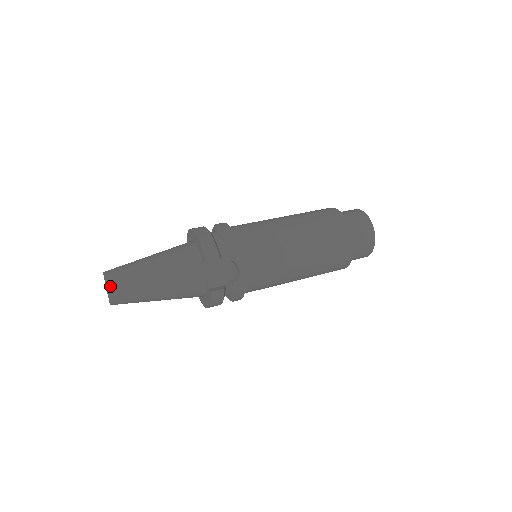
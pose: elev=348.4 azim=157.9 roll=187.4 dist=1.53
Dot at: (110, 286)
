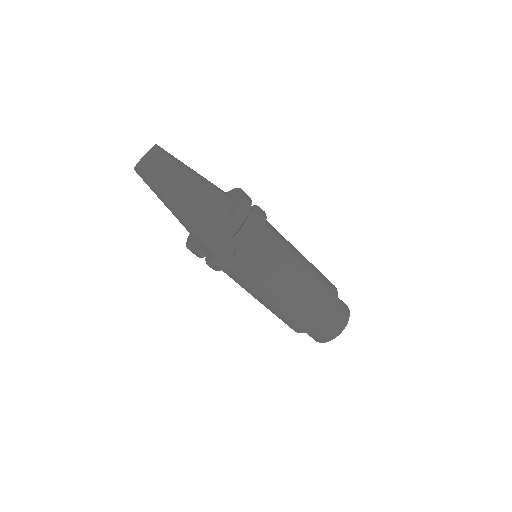
Dot at: (148, 162)
